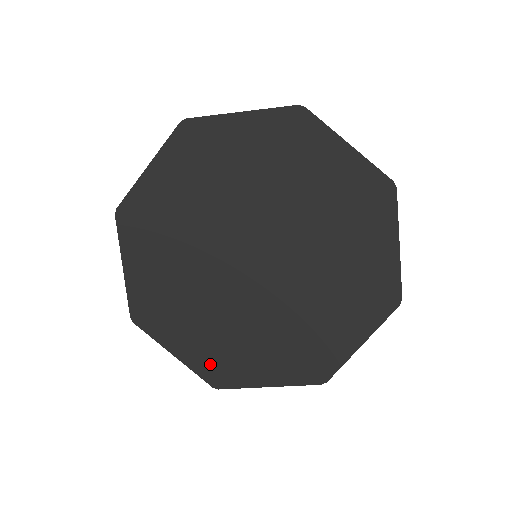
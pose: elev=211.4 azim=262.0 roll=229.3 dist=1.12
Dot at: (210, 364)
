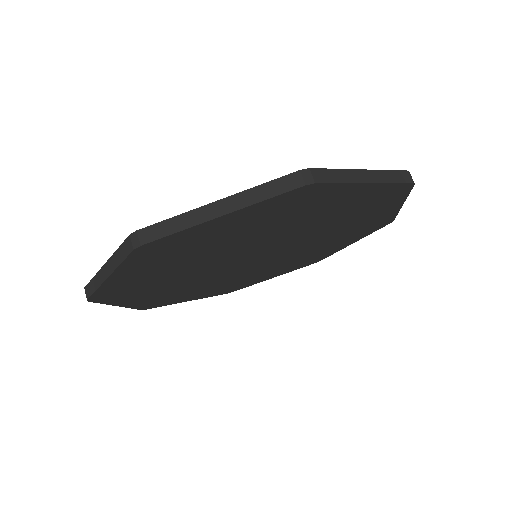
Dot at: (151, 303)
